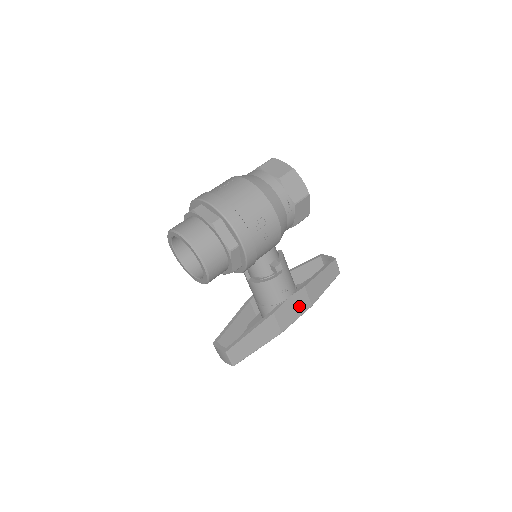
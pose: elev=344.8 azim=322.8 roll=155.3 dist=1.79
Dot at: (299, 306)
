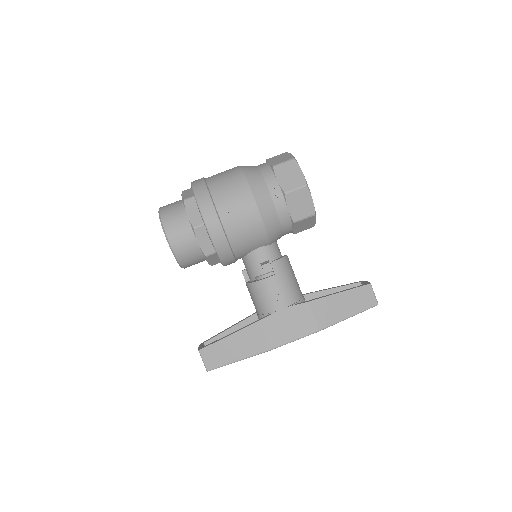
Dot at: (299, 324)
